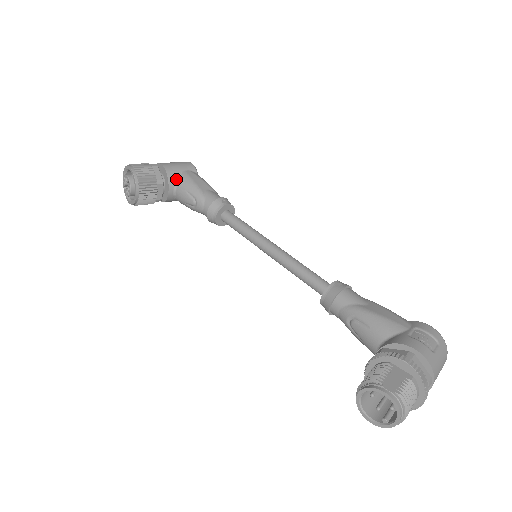
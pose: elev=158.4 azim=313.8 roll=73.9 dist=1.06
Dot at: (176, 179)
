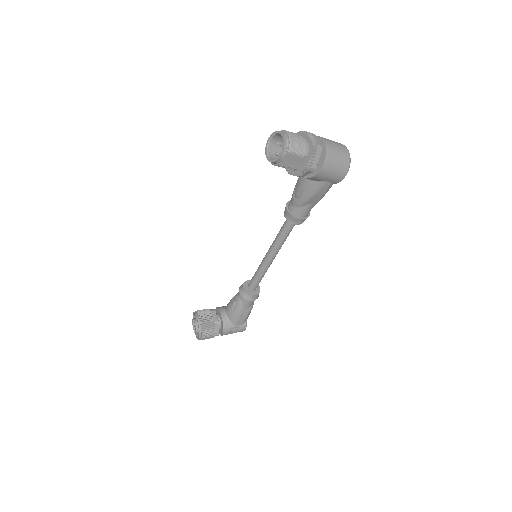
Dot at: (224, 308)
